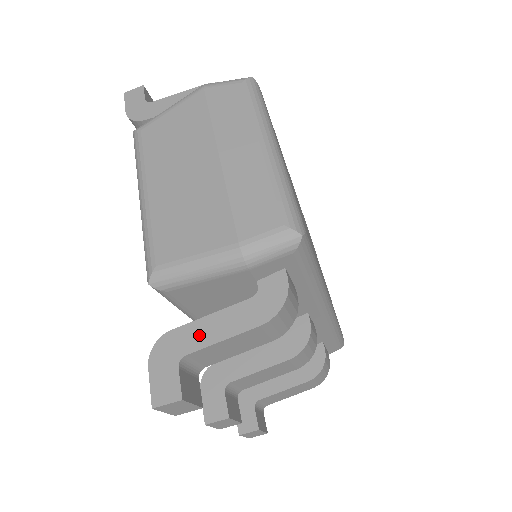
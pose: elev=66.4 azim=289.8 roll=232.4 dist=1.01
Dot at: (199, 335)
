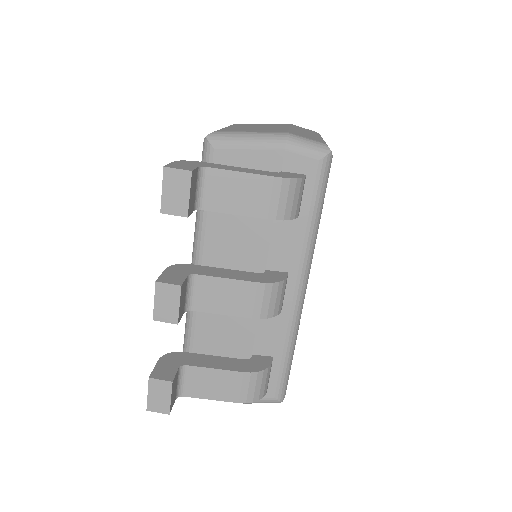
Dot at: (224, 167)
